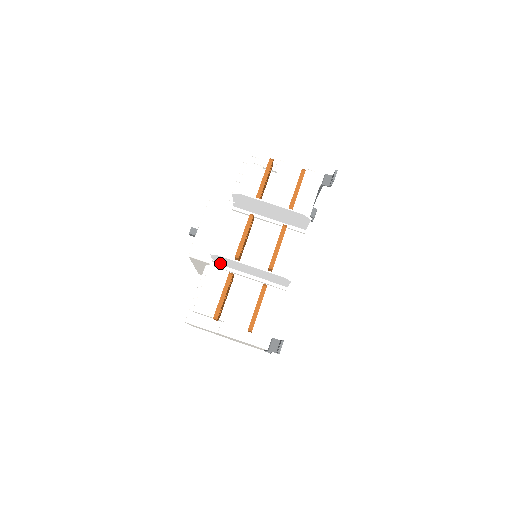
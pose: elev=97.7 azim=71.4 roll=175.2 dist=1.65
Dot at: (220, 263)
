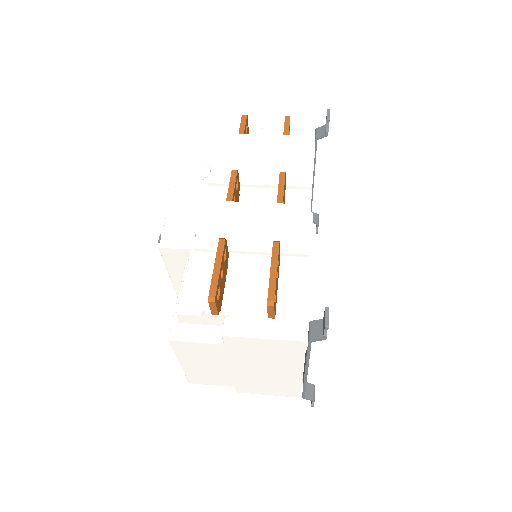
Dot at: (204, 239)
